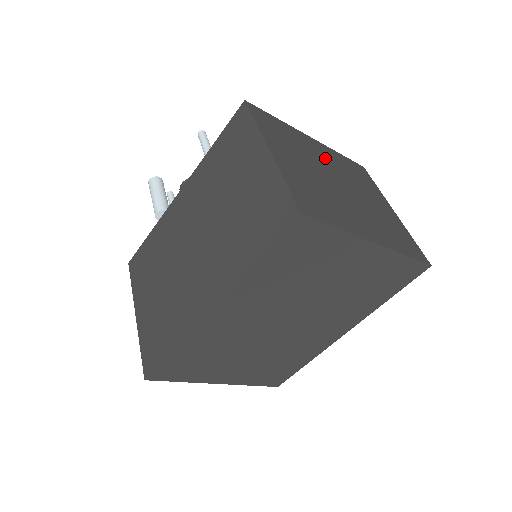
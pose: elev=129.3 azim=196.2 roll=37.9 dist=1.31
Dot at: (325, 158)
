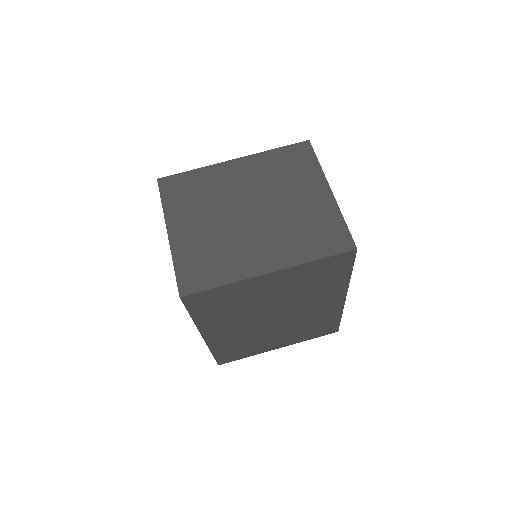
Dot at: (243, 181)
